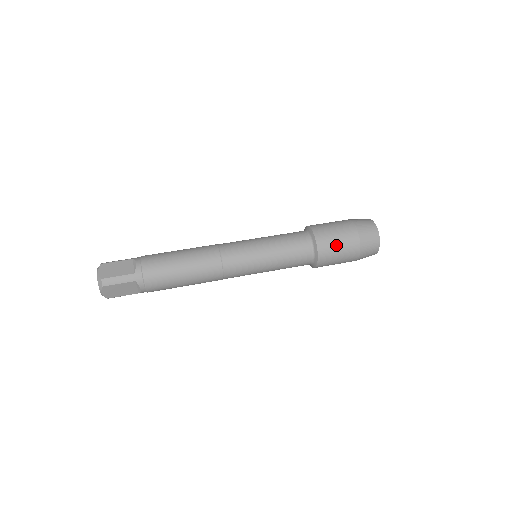
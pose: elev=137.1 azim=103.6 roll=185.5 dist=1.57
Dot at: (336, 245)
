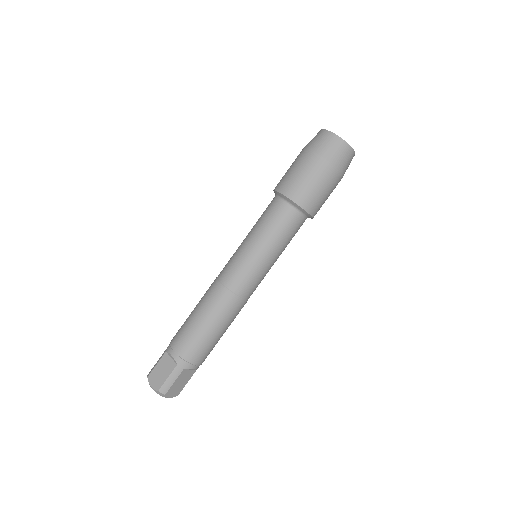
Dot at: occluded
